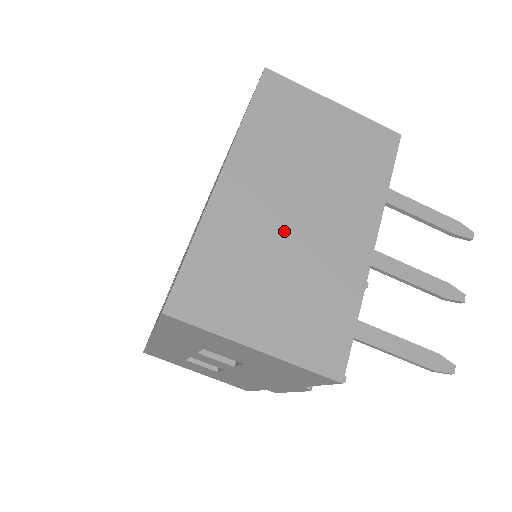
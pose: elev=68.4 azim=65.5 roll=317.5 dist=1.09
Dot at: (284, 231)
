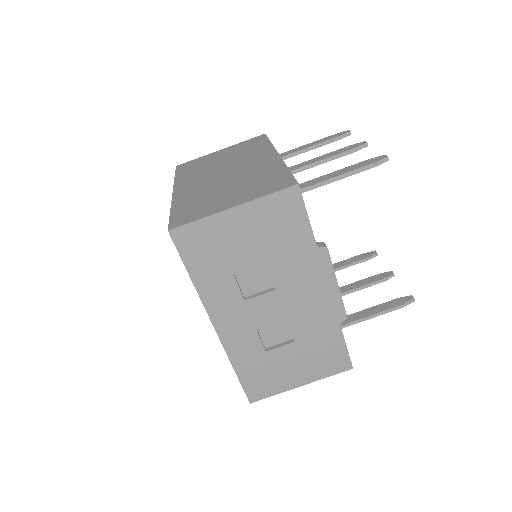
Dot at: (221, 181)
